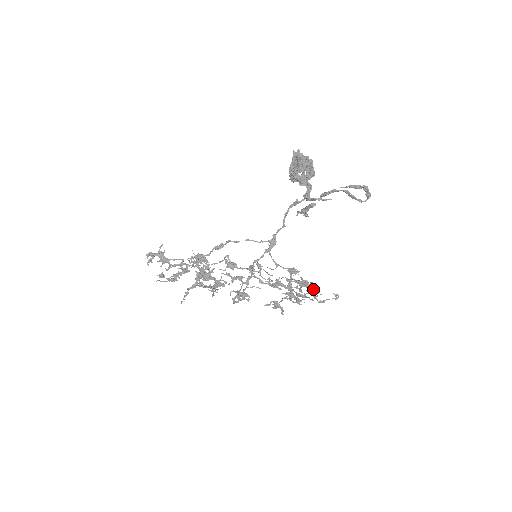
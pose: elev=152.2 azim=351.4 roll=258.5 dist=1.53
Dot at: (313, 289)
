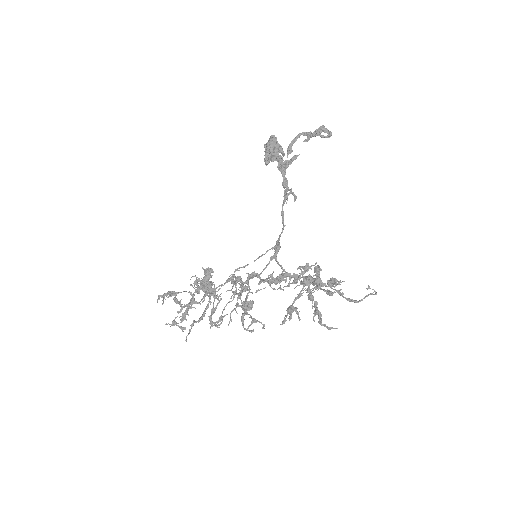
Dot at: (334, 283)
